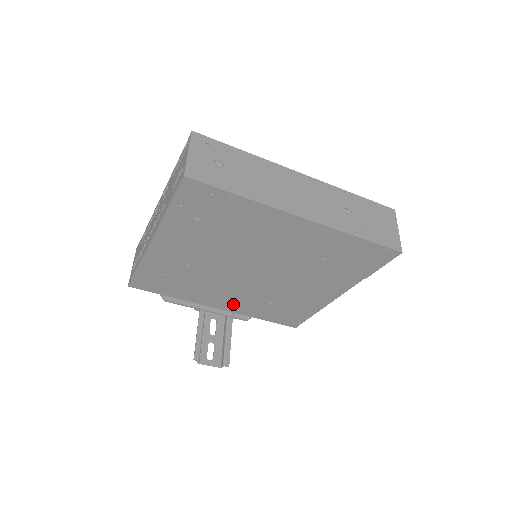
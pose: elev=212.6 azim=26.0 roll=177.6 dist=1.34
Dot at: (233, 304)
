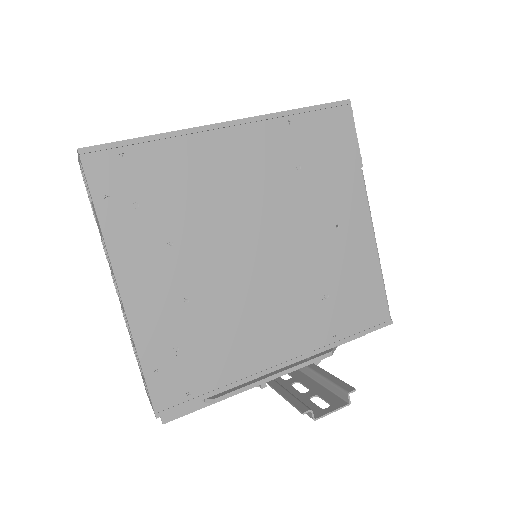
Dot at: (293, 339)
